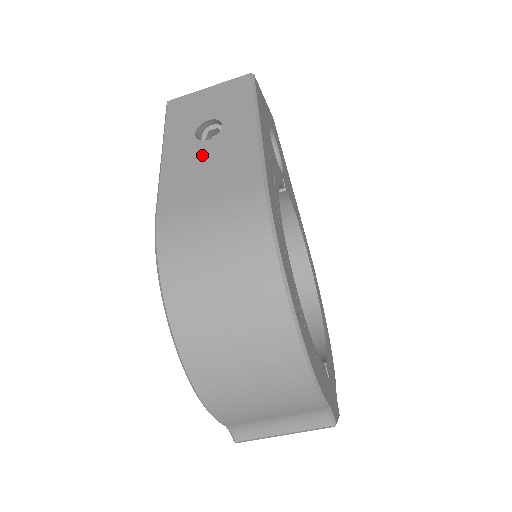
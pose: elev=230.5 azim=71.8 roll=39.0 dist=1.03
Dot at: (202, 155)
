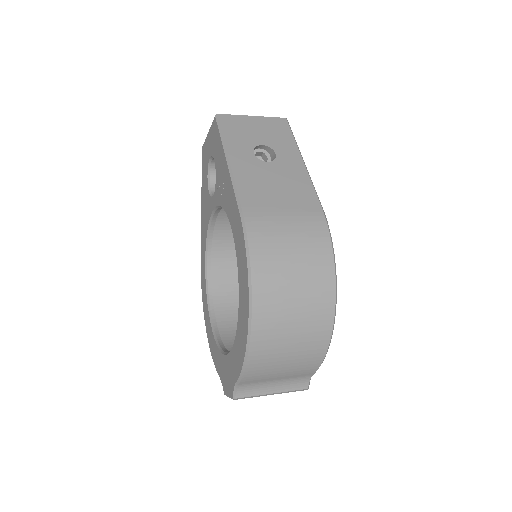
Dot at: (266, 173)
